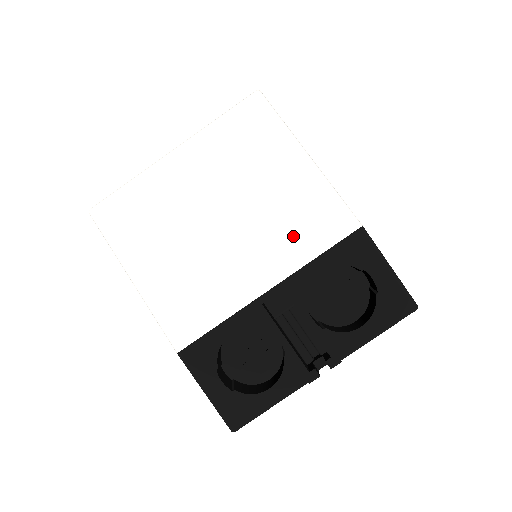
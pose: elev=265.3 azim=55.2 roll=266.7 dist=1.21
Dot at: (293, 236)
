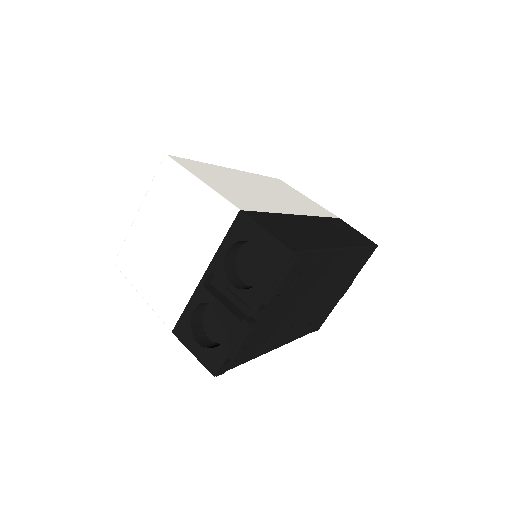
Dot at: (205, 235)
